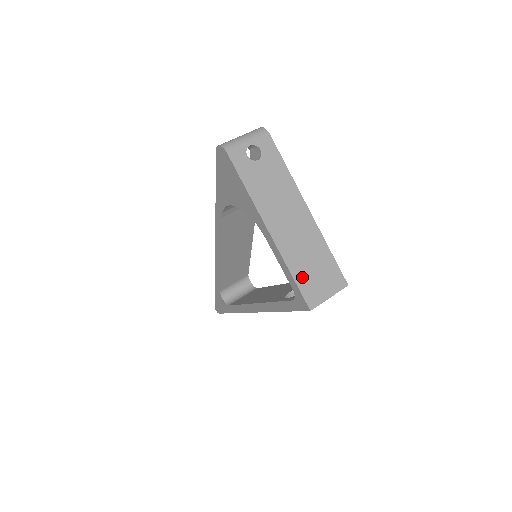
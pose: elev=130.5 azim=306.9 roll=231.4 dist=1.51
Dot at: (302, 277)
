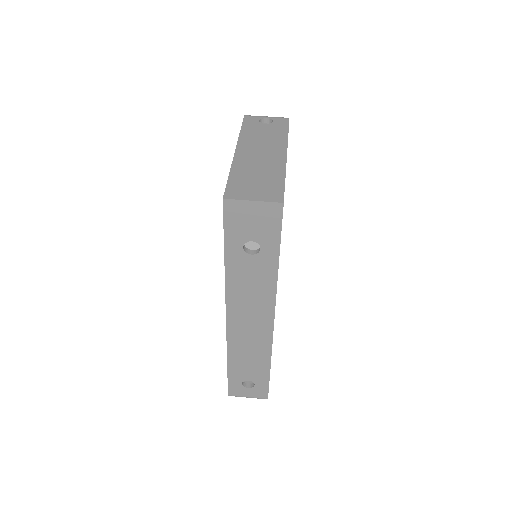
Dot at: (238, 179)
